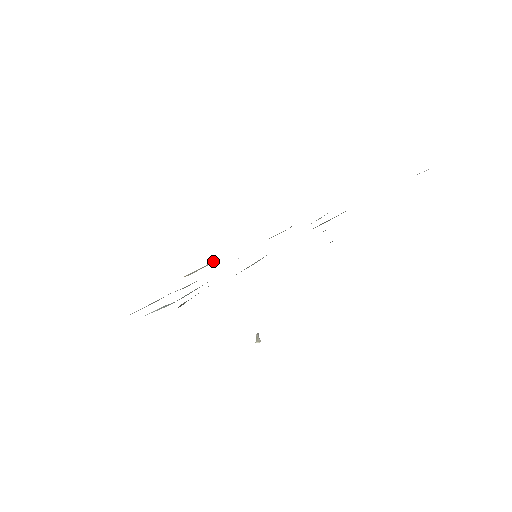
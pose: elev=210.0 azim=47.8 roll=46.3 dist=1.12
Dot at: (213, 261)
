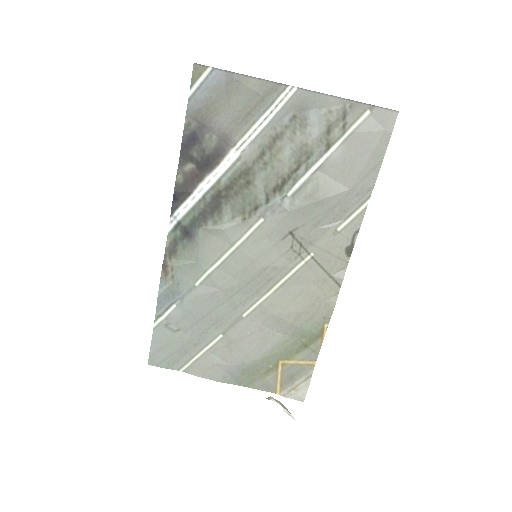
Dot at: (308, 376)
